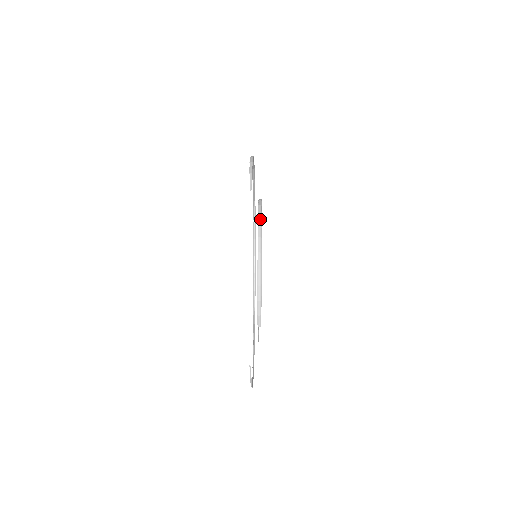
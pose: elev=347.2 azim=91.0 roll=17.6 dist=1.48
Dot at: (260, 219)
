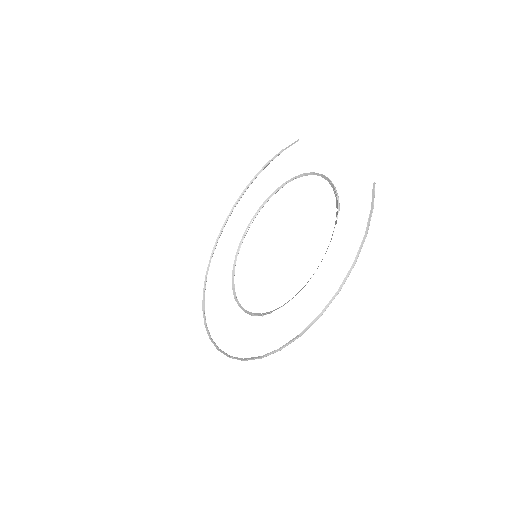
Dot at: (292, 179)
